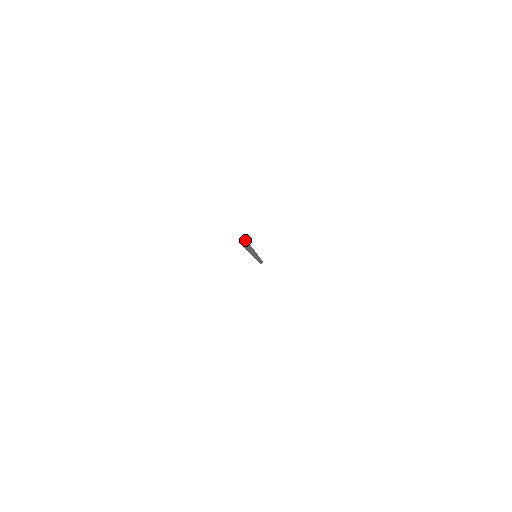
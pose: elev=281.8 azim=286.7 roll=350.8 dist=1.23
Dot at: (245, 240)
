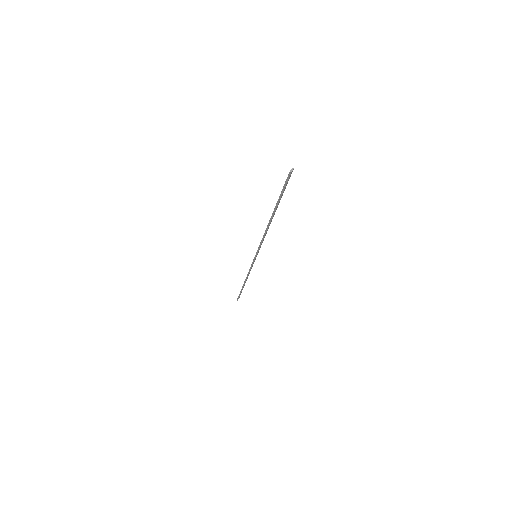
Dot at: (289, 178)
